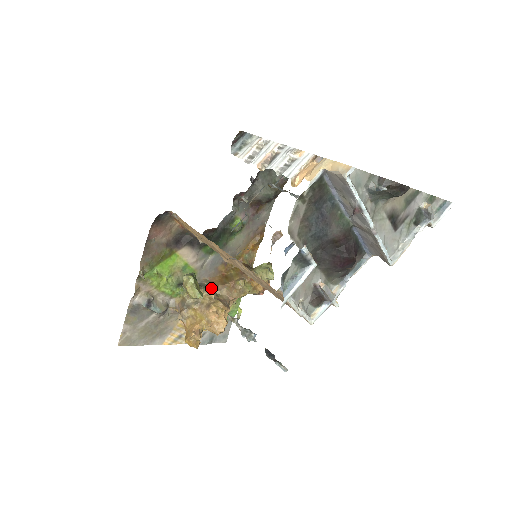
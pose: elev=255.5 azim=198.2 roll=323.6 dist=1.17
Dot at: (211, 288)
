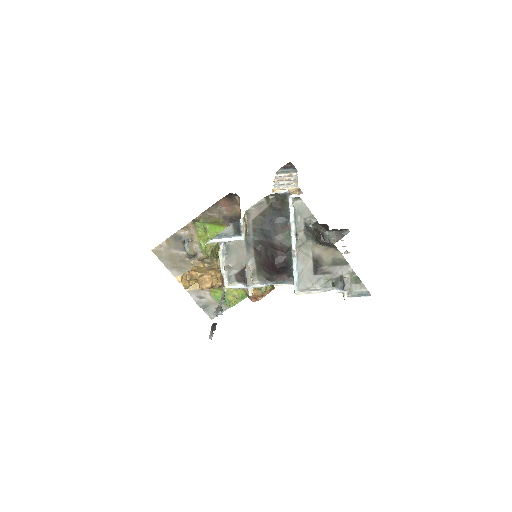
Dot at: occluded
